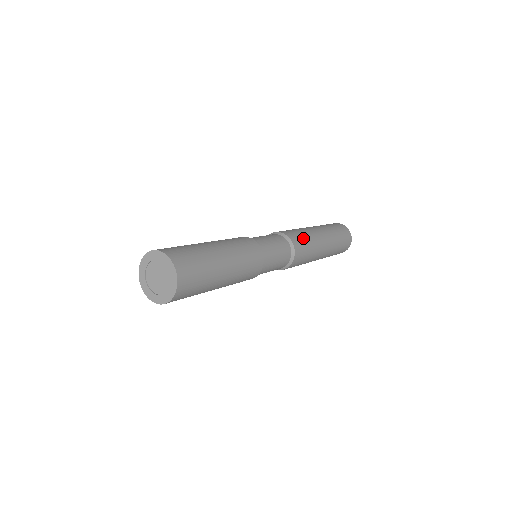
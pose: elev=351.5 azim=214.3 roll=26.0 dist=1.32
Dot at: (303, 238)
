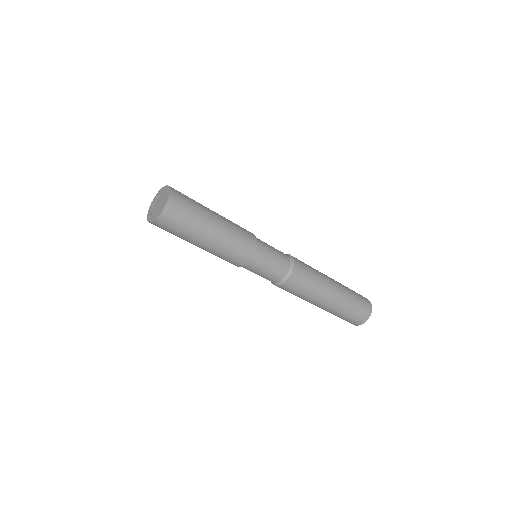
Dot at: occluded
